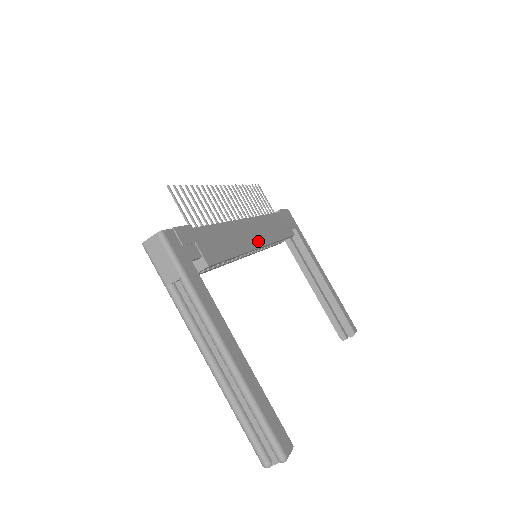
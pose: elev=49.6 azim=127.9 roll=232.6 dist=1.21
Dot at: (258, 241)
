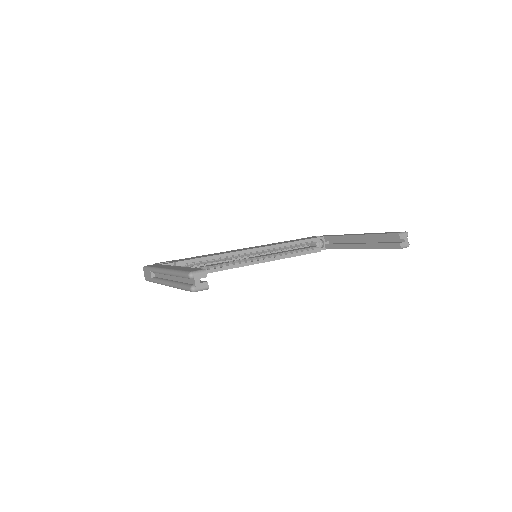
Dot at: occluded
